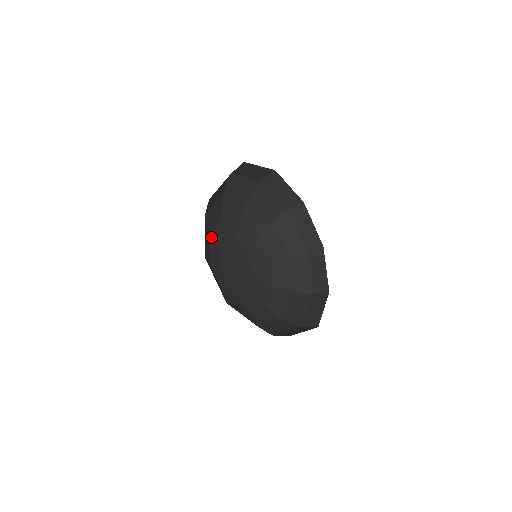
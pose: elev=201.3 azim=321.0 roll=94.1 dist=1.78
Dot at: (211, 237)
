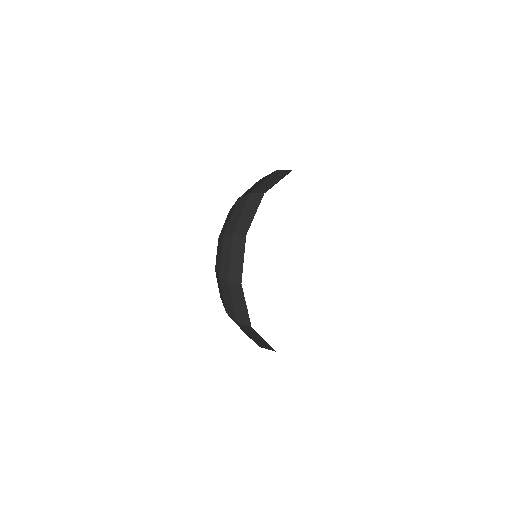
Dot at: occluded
